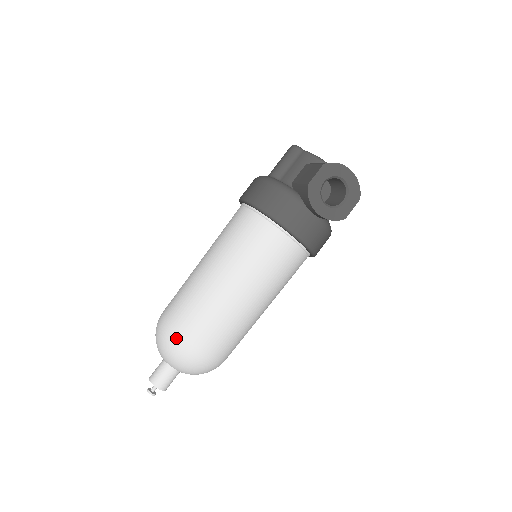
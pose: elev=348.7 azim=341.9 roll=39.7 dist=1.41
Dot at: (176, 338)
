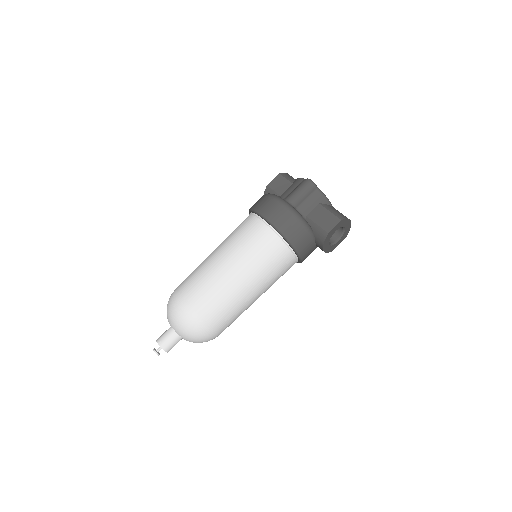
Dot at: (202, 326)
